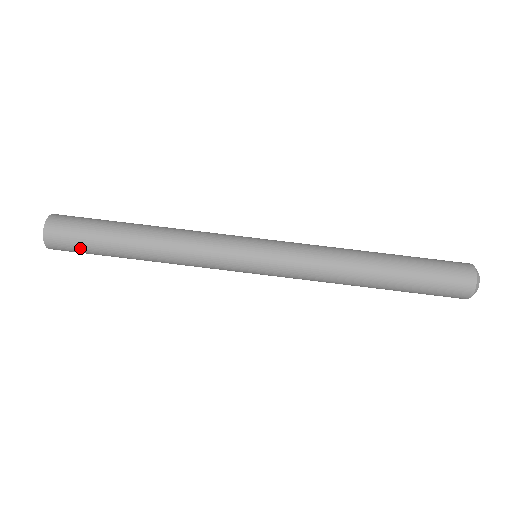
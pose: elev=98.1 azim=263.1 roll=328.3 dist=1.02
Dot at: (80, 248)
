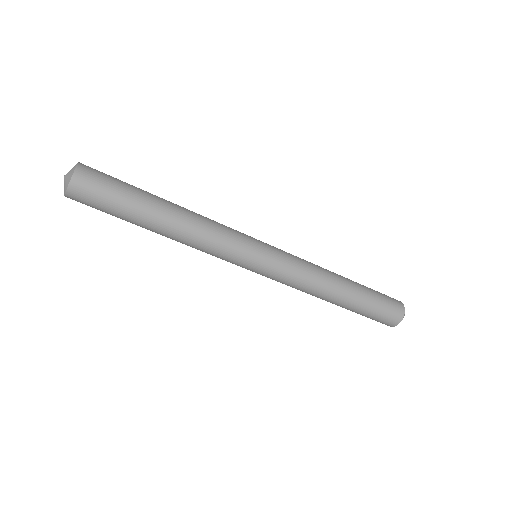
Dot at: (102, 208)
